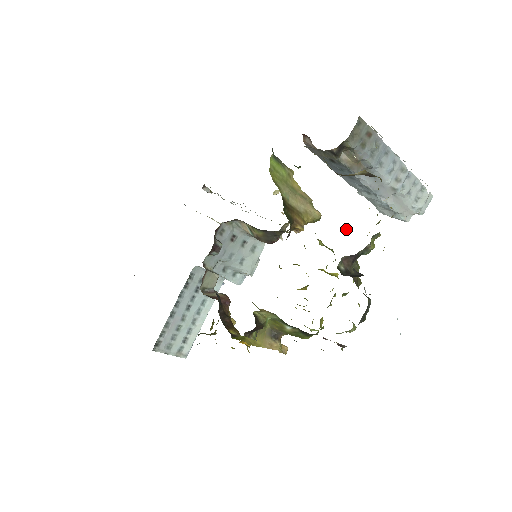
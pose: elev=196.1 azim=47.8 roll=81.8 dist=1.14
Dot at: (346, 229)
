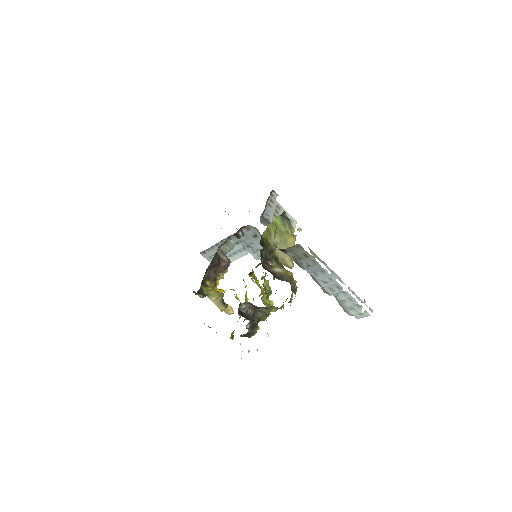
Dot at: occluded
